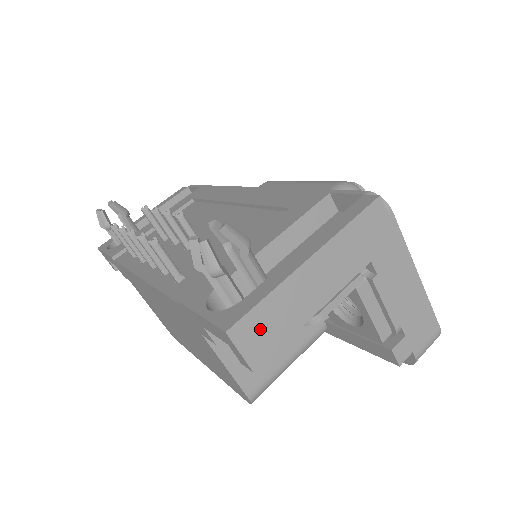
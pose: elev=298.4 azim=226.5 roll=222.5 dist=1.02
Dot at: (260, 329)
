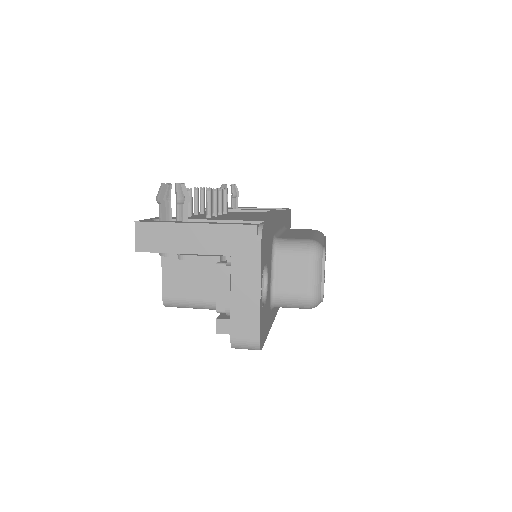
Dot at: (150, 235)
